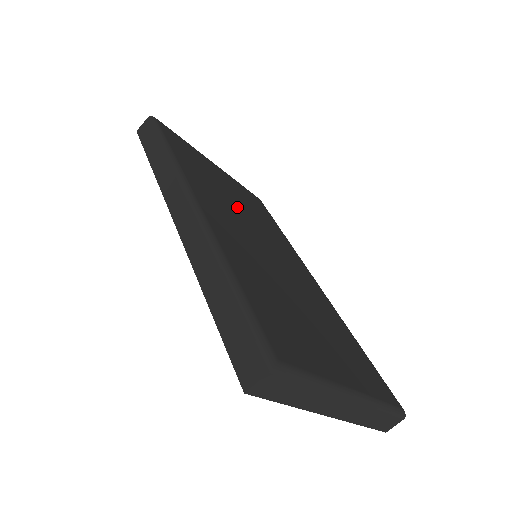
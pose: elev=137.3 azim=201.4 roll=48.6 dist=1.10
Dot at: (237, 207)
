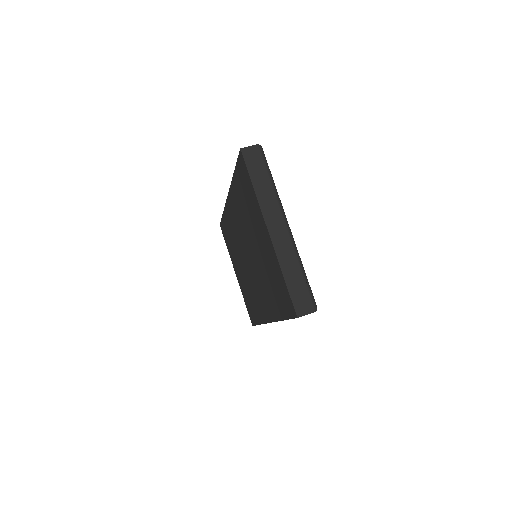
Dot at: occluded
